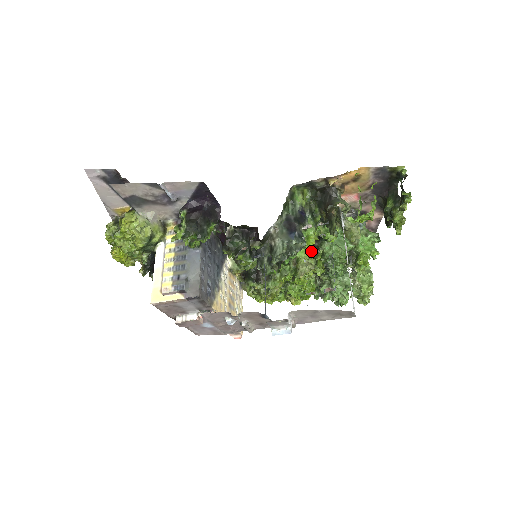
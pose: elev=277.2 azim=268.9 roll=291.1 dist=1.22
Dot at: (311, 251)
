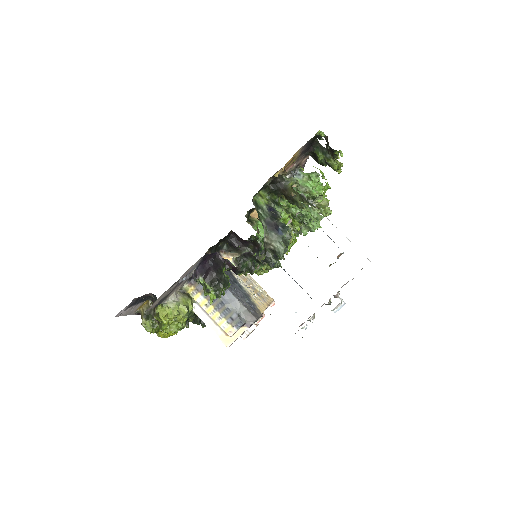
Dot at: occluded
